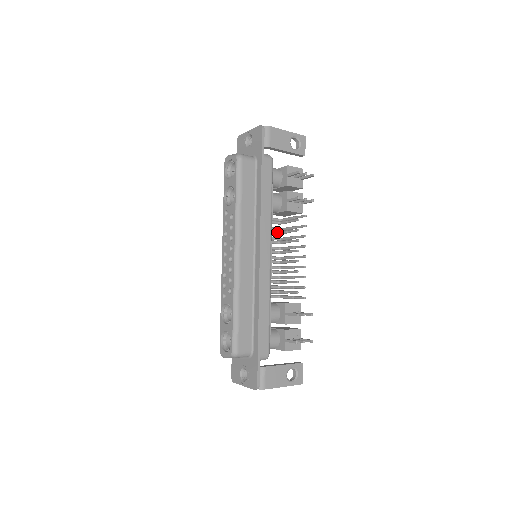
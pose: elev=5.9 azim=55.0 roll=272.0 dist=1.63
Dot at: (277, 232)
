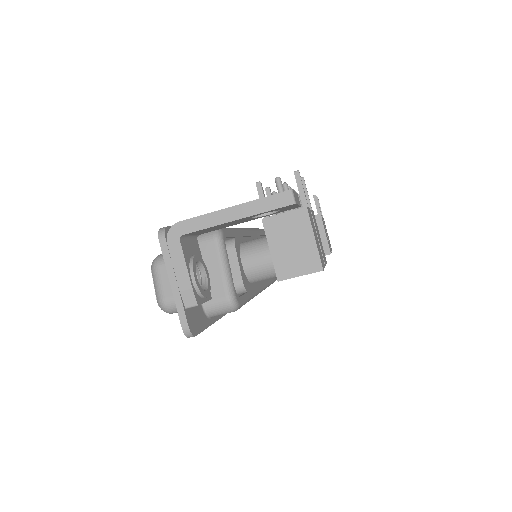
Dot at: occluded
